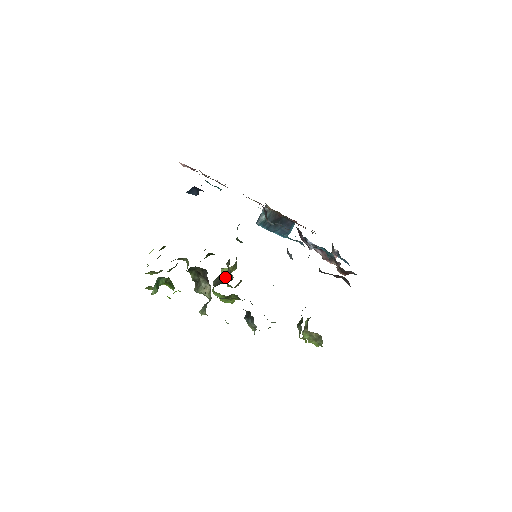
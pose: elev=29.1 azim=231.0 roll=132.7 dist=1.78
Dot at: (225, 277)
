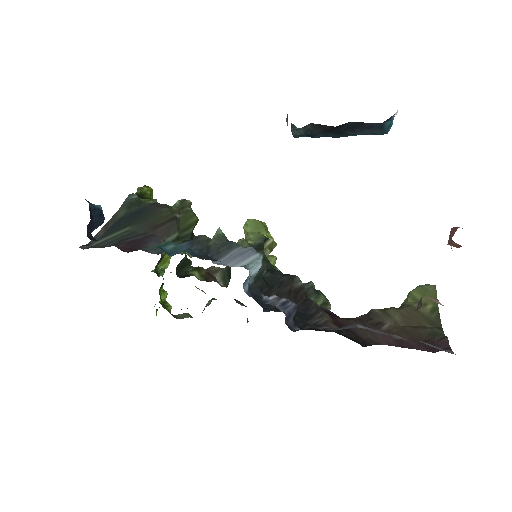
Dot at: (229, 267)
